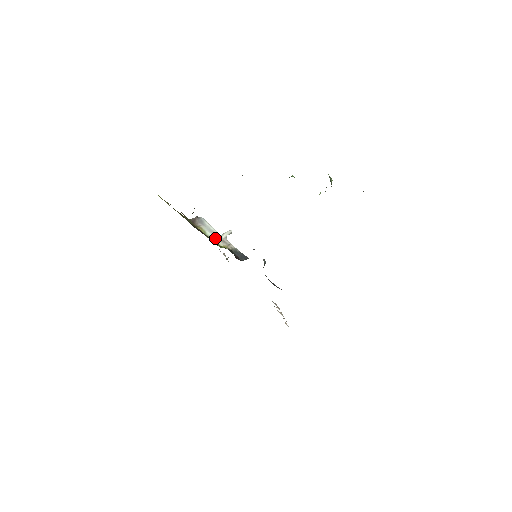
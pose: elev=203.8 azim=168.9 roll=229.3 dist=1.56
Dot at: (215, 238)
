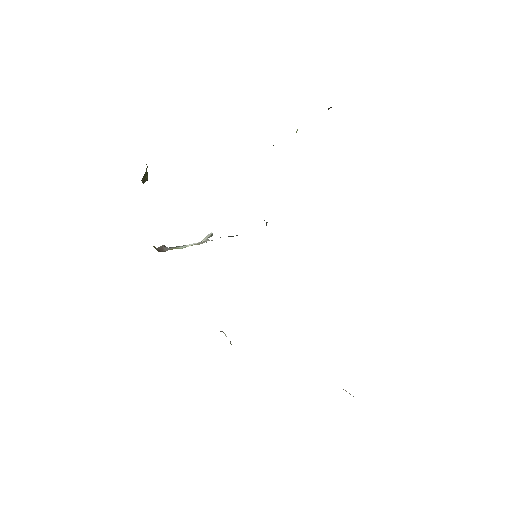
Dot at: (192, 244)
